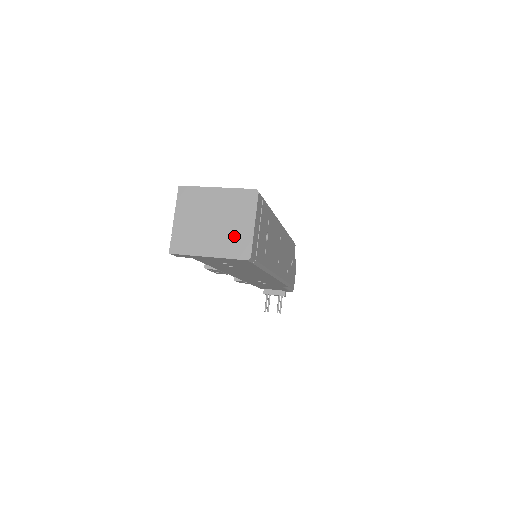
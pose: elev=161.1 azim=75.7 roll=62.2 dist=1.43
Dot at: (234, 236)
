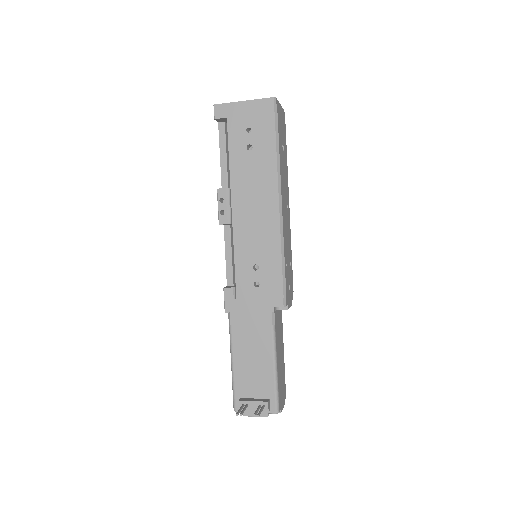
Dot at: occluded
